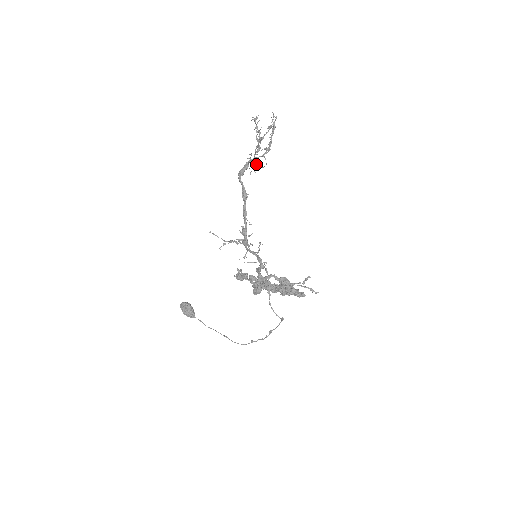
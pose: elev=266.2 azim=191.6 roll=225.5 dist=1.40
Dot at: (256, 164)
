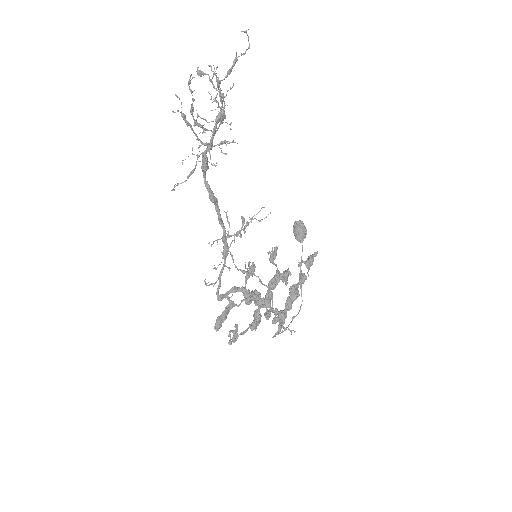
Dot at: (224, 143)
